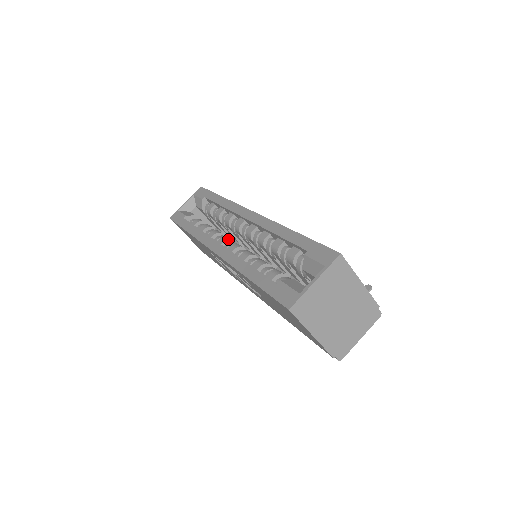
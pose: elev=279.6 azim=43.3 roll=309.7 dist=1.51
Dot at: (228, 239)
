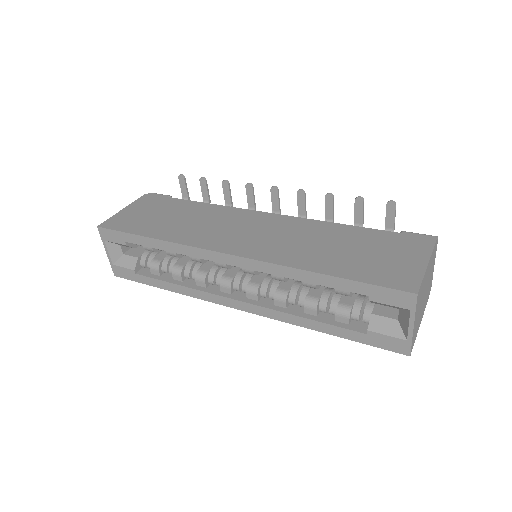
Dot at: (230, 284)
